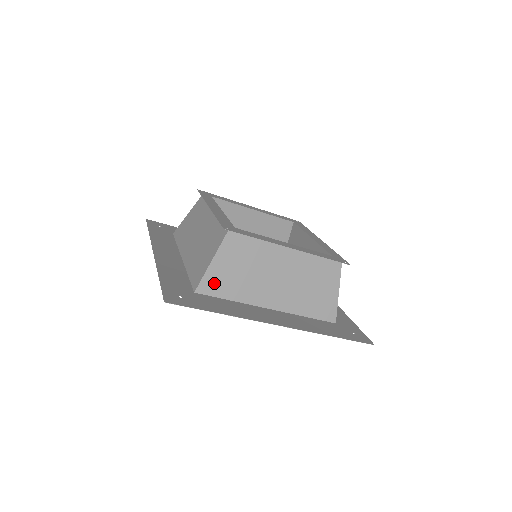
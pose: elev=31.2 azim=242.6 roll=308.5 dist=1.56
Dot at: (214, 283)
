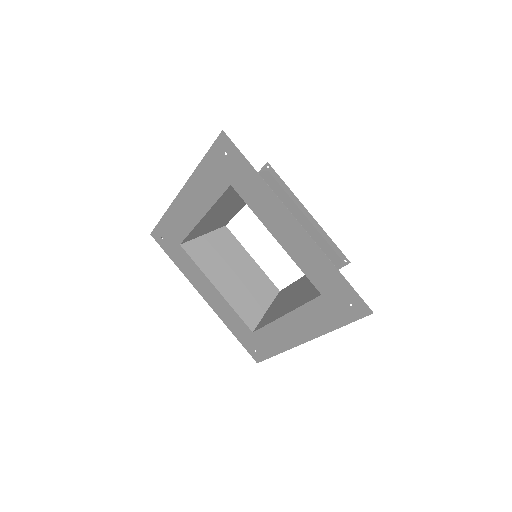
Dot at: occluded
